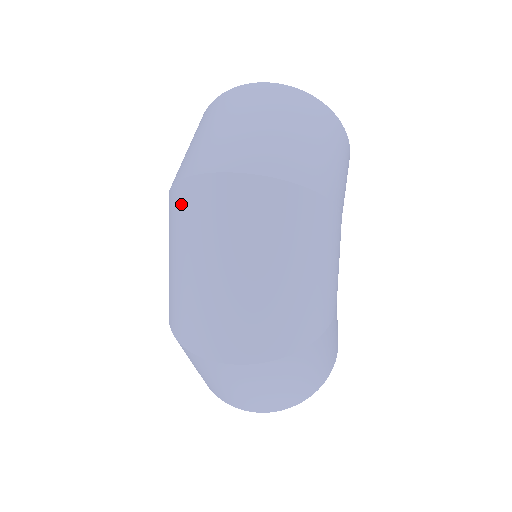
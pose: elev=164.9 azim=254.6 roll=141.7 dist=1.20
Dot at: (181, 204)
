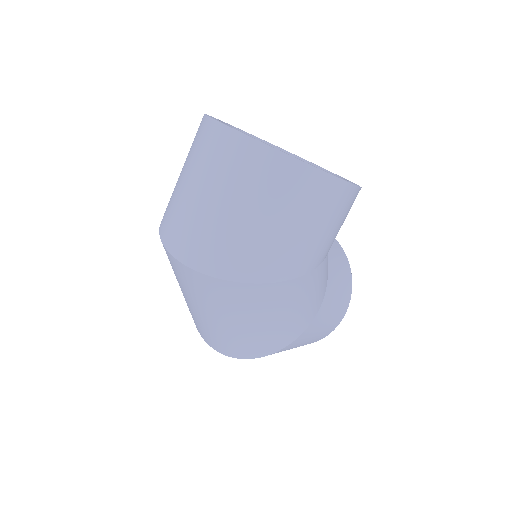
Dot at: occluded
